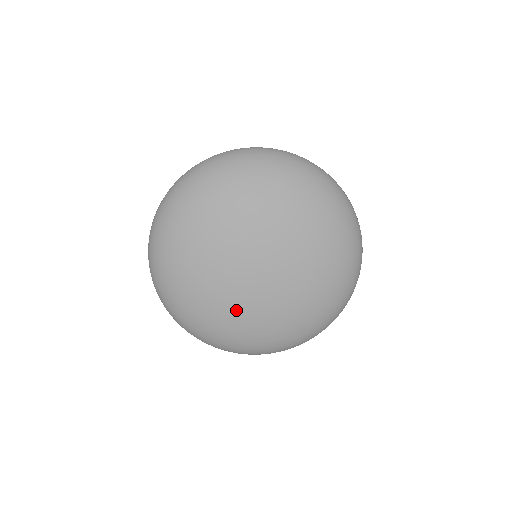
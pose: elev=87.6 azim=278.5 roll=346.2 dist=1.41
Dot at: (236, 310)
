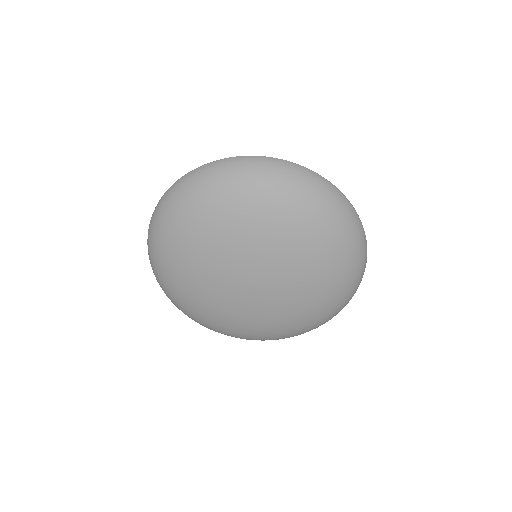
Dot at: (243, 317)
